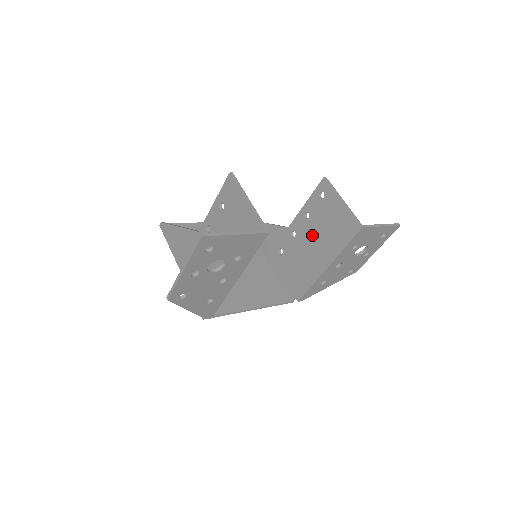
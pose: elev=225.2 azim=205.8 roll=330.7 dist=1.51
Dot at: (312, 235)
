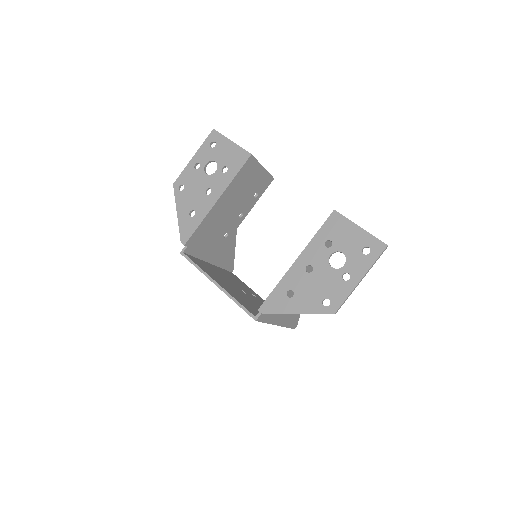
Dot at: occluded
